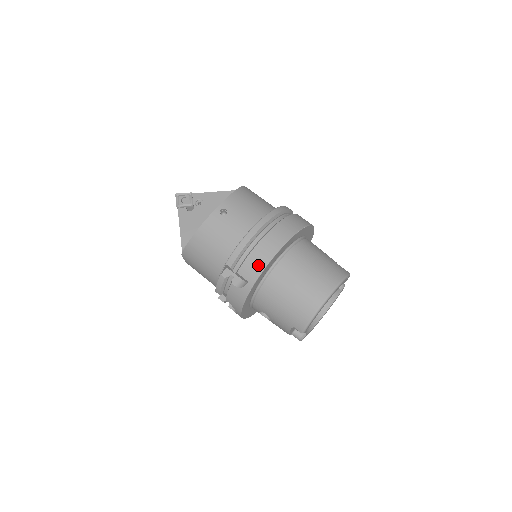
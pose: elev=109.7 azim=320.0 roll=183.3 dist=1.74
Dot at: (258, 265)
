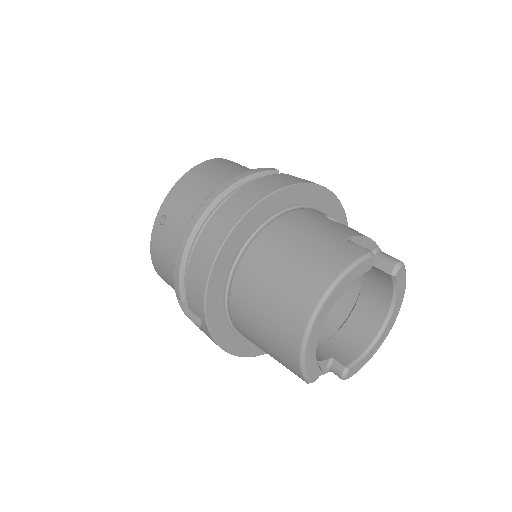
Dot at: (198, 293)
